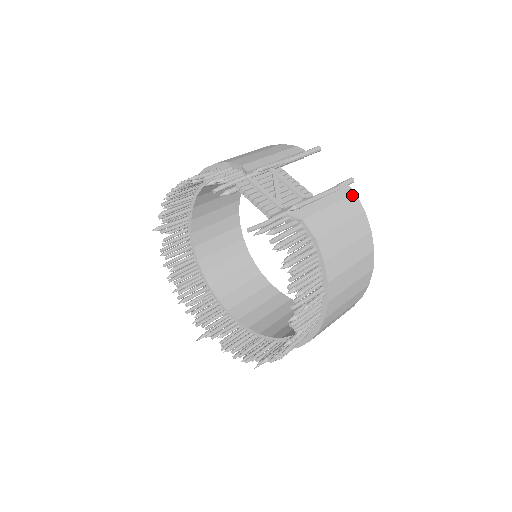
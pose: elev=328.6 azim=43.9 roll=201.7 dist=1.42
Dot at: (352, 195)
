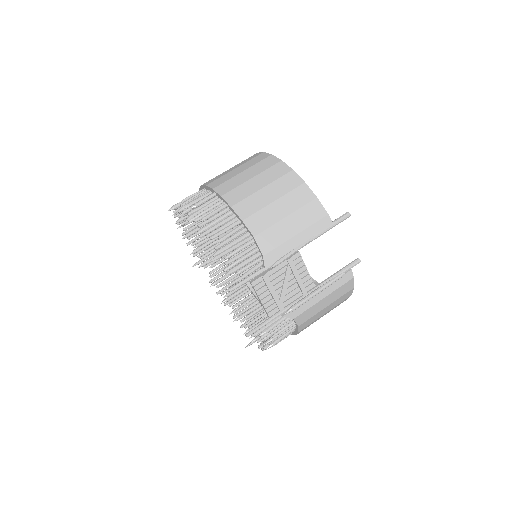
Dot at: (349, 281)
